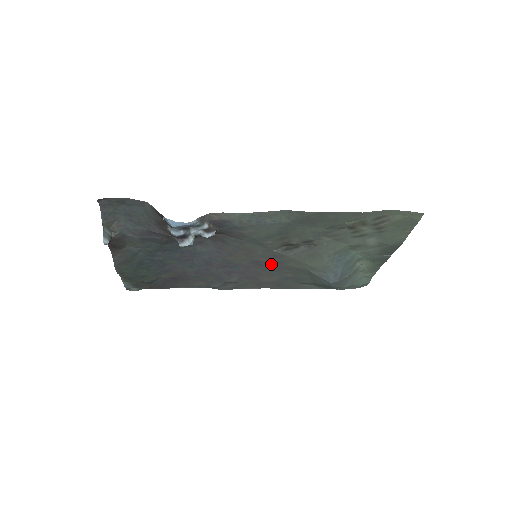
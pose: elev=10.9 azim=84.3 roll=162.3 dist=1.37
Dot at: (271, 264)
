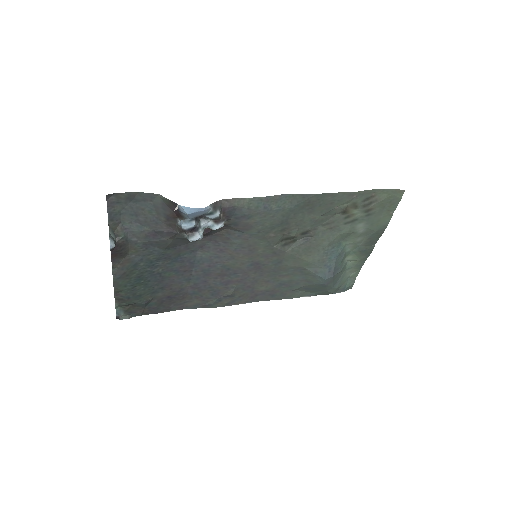
Dot at: (269, 265)
